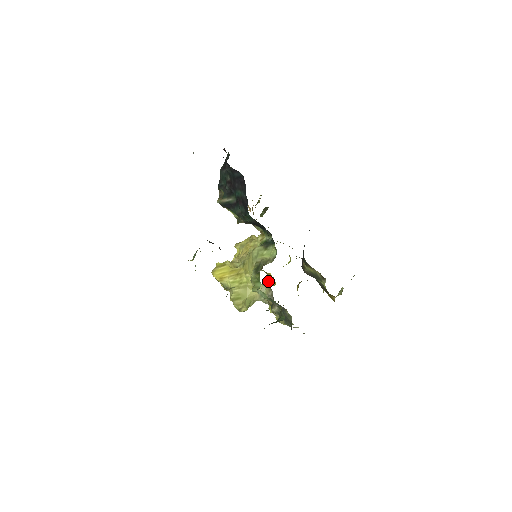
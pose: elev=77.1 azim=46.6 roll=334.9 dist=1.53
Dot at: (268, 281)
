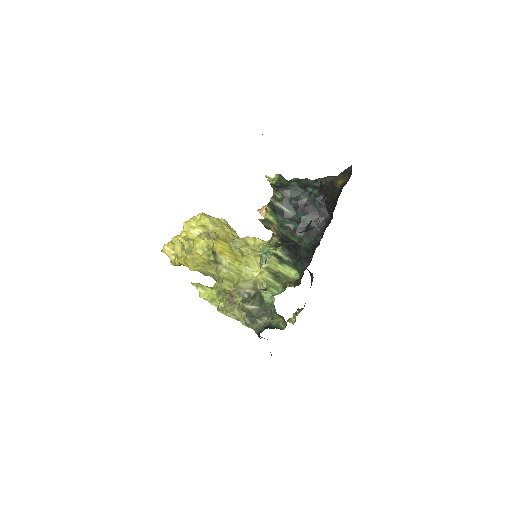
Dot at: occluded
